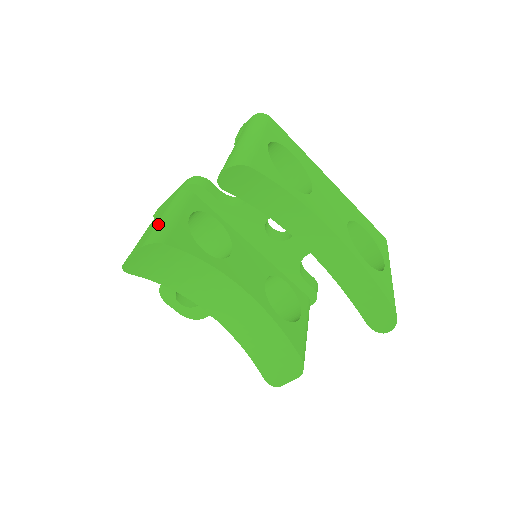
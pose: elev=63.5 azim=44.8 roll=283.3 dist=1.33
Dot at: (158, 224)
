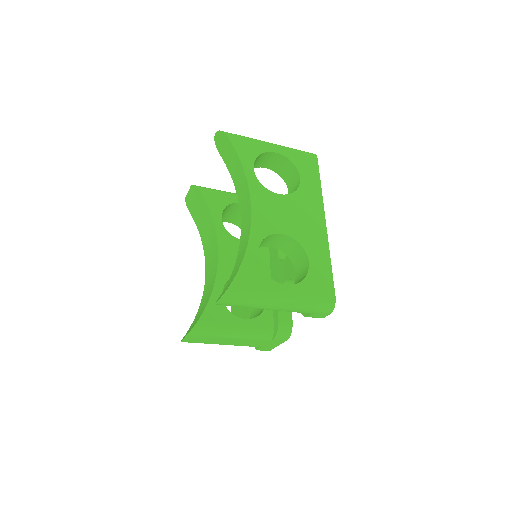
Dot at: occluded
